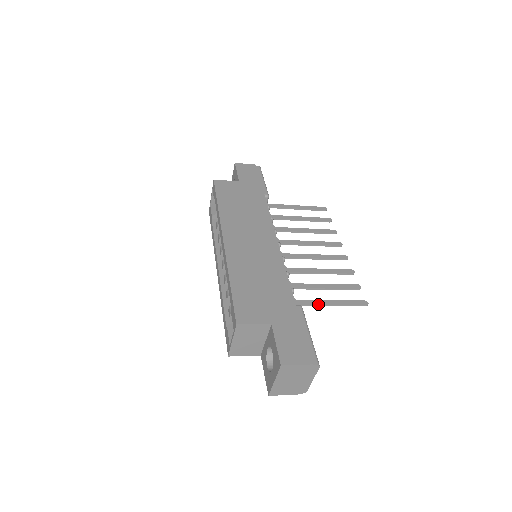
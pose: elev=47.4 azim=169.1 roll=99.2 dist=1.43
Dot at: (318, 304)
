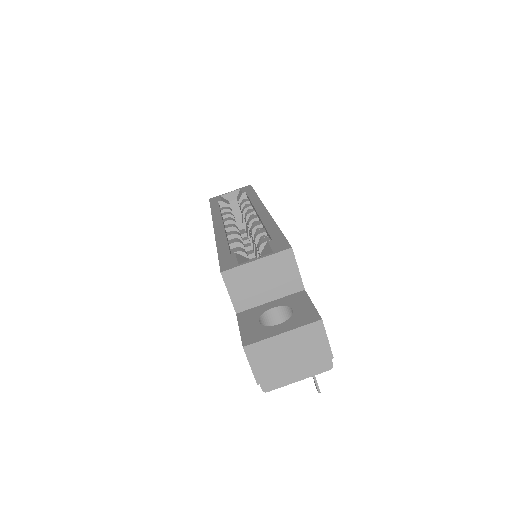
Dot at: occluded
